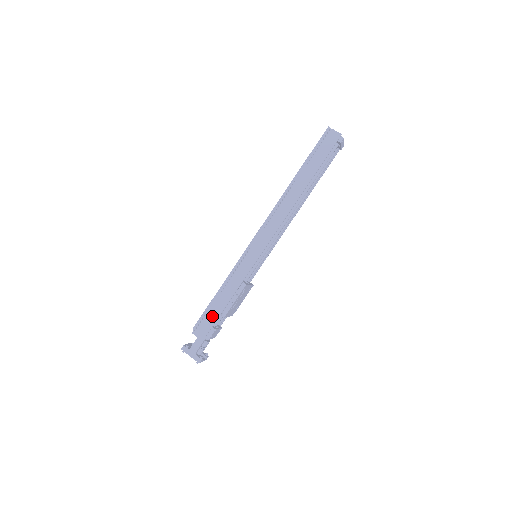
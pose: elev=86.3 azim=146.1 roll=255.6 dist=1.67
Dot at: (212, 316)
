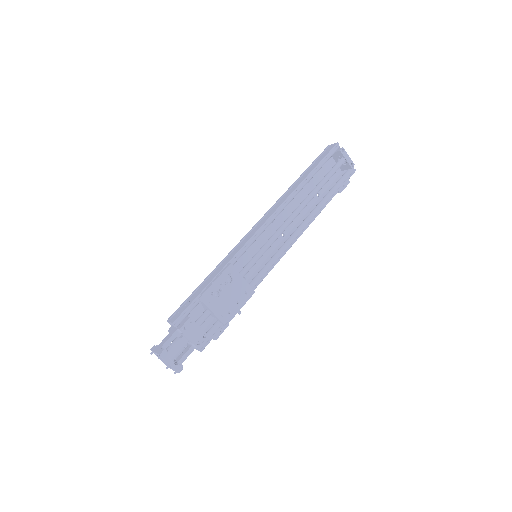
Dot at: (189, 301)
